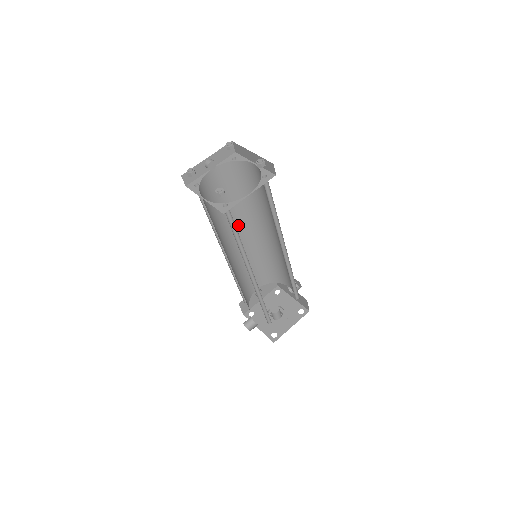
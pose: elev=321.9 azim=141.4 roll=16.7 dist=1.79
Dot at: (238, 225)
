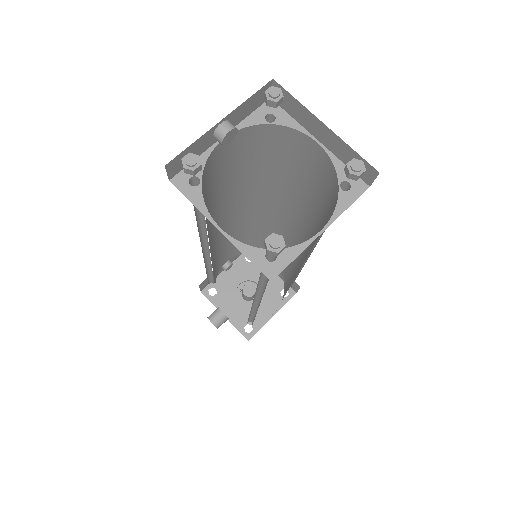
Dot at: (232, 205)
